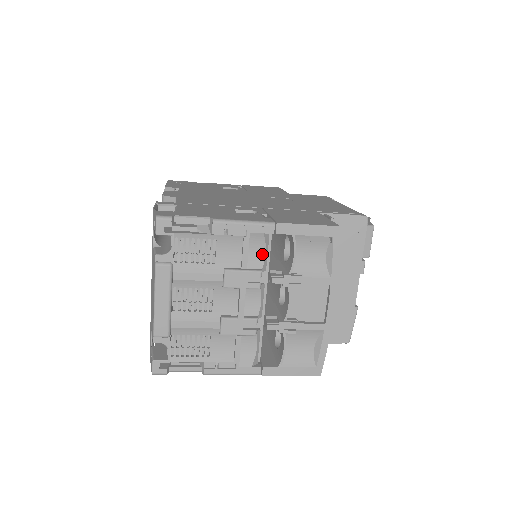
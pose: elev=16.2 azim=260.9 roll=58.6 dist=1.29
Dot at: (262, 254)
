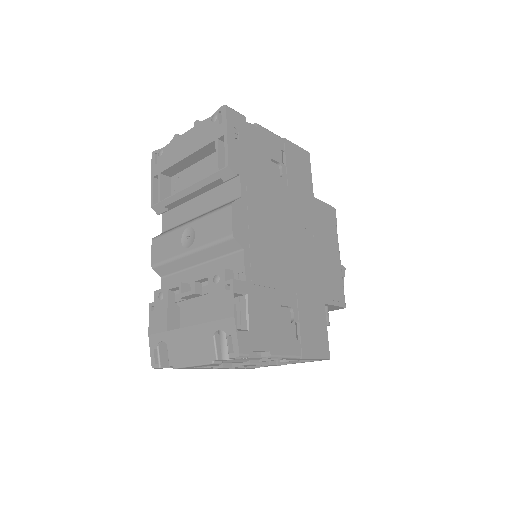
Dot at: occluded
